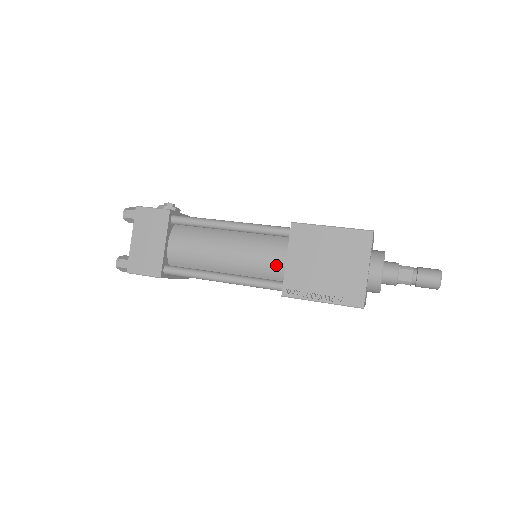
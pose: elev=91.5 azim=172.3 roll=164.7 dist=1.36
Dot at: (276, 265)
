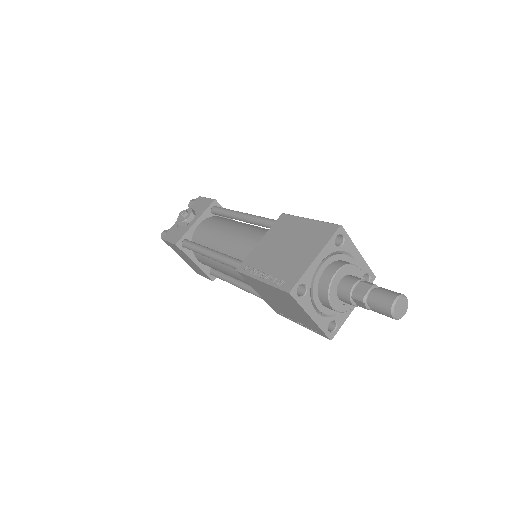
Dot at: occluded
